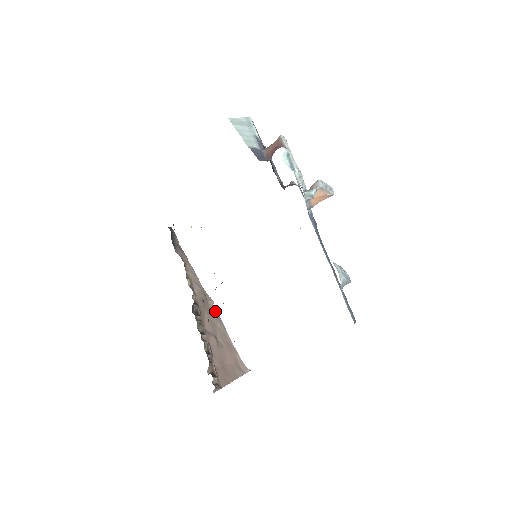
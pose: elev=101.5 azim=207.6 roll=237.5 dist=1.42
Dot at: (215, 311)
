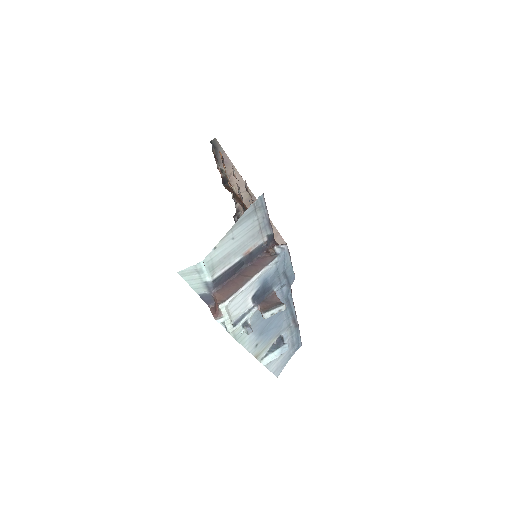
Dot at: occluded
